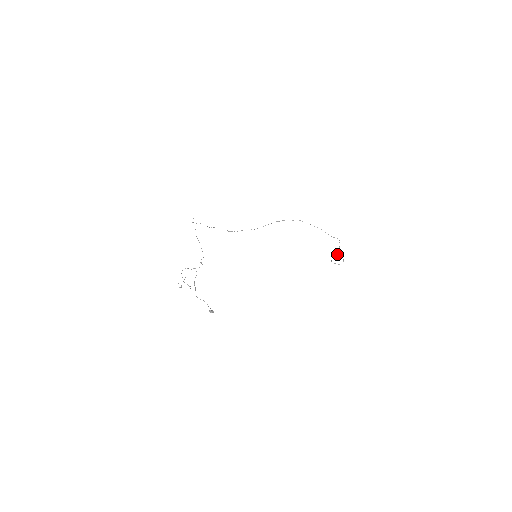
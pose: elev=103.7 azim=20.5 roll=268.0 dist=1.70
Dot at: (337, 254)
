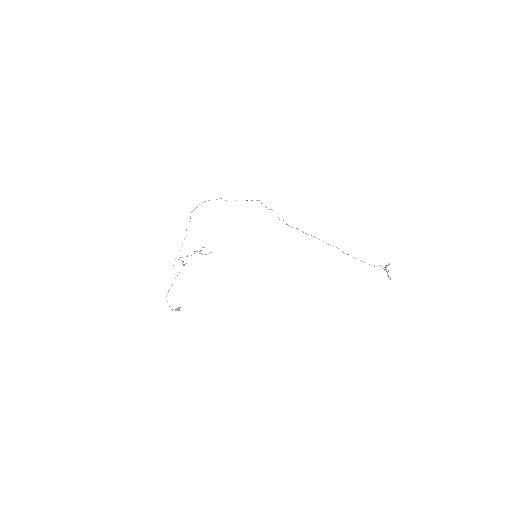
Dot at: occluded
